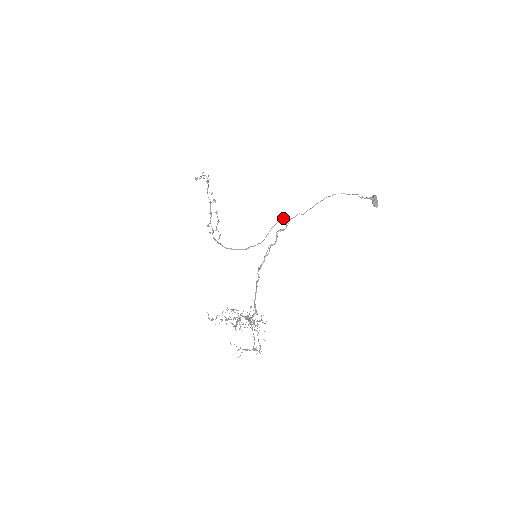
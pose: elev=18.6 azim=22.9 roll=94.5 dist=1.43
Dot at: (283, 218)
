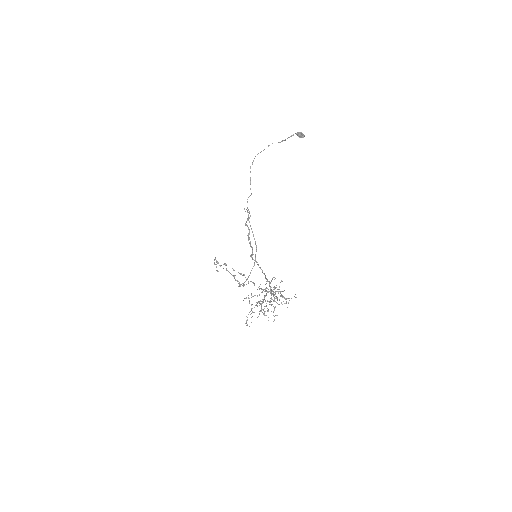
Dot at: (248, 214)
